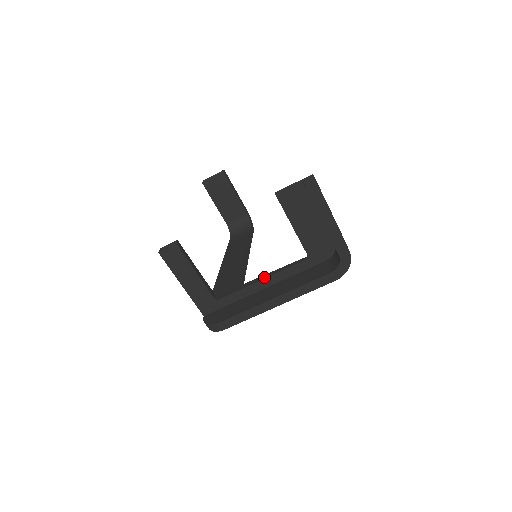
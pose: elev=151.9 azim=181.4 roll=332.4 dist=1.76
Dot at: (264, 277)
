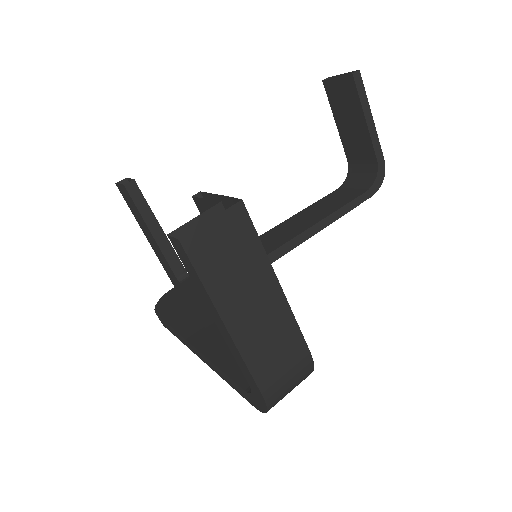
Dot at: occluded
